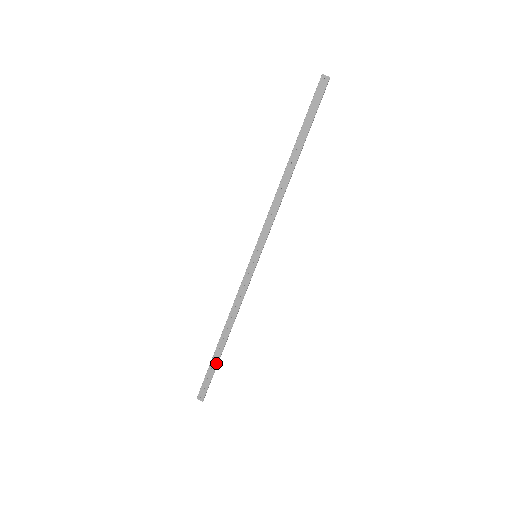
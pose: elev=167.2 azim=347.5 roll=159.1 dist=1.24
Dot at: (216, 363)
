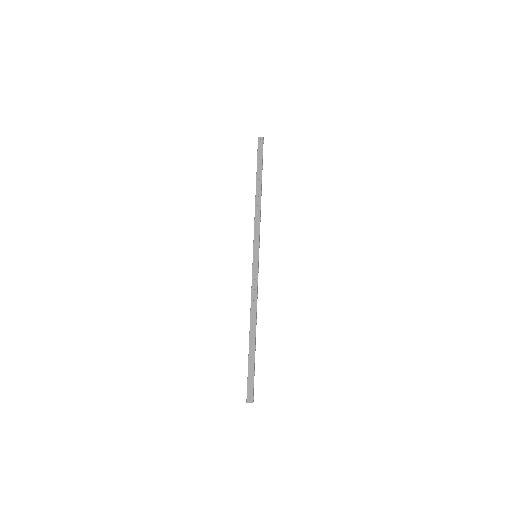
Dot at: (253, 357)
